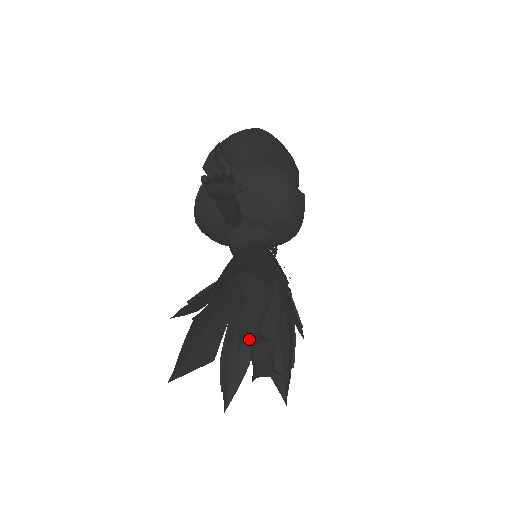
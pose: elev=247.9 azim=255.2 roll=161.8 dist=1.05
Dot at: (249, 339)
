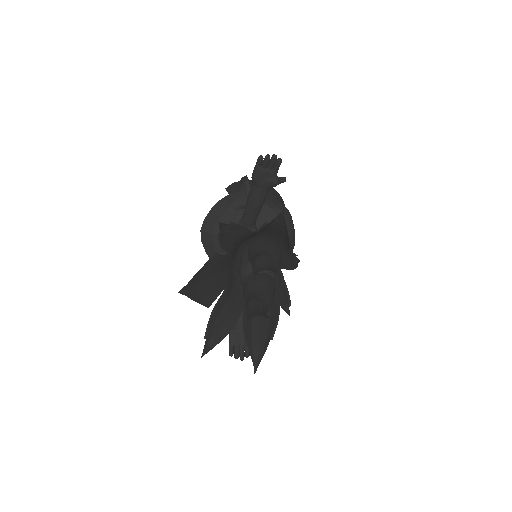
Dot at: (268, 269)
